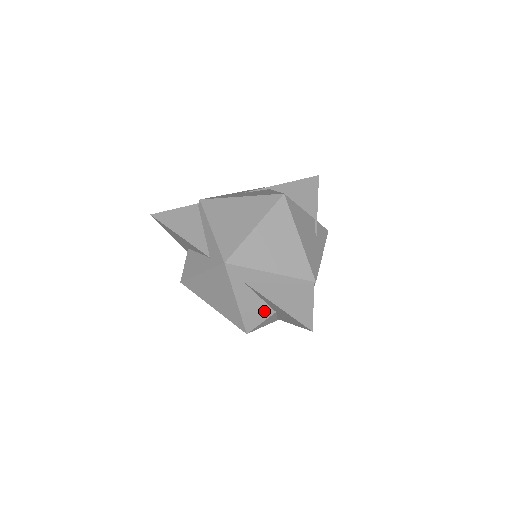
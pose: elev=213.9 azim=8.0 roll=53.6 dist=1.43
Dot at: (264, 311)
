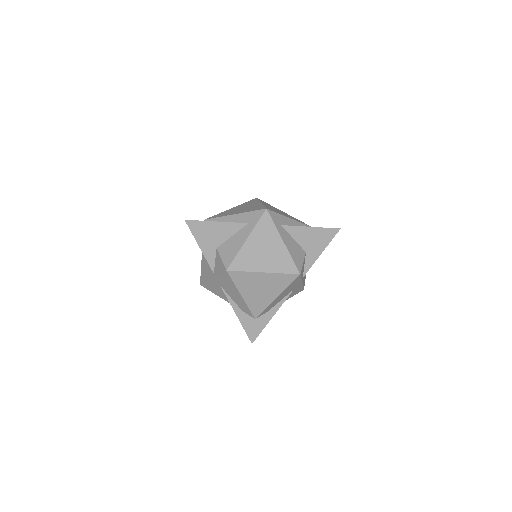
Dot at: (300, 251)
